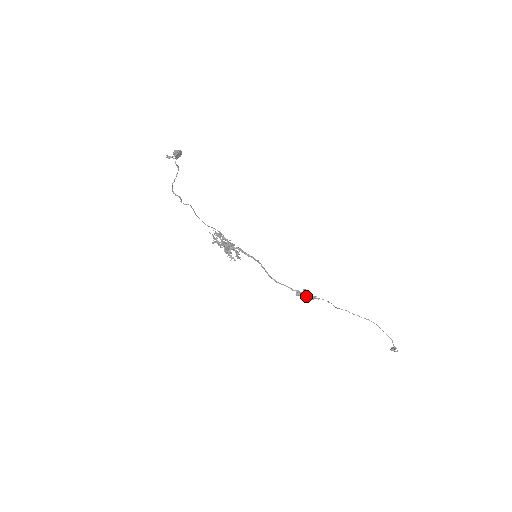
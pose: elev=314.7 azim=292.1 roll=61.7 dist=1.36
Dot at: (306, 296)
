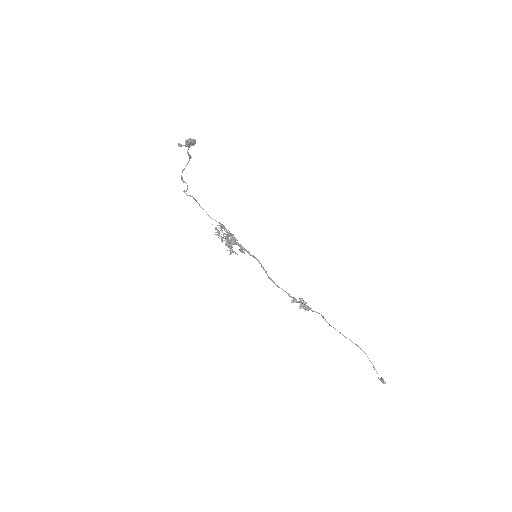
Dot at: (300, 306)
